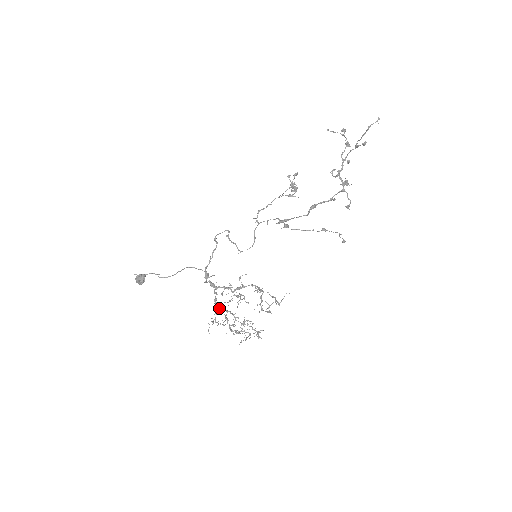
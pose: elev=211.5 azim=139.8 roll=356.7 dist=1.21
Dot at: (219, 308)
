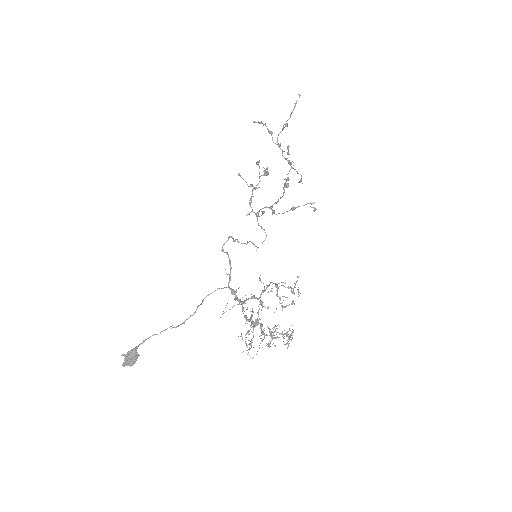
Dot at: (255, 322)
